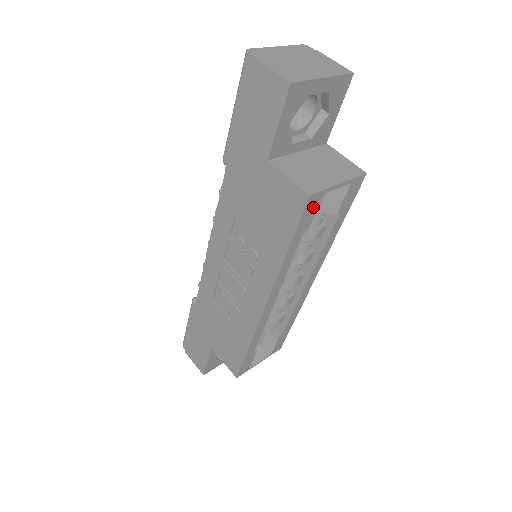
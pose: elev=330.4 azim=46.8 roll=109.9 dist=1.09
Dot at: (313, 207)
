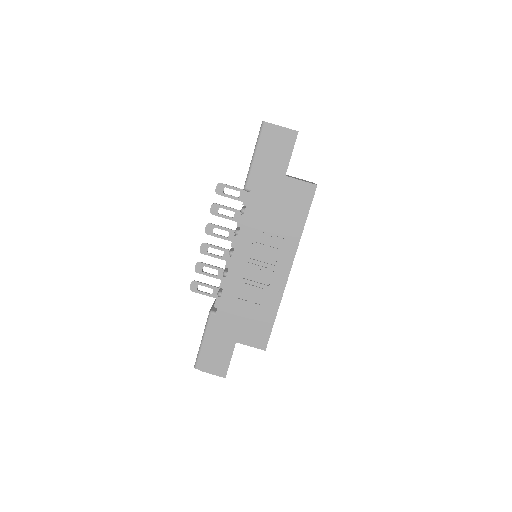
Dot at: occluded
